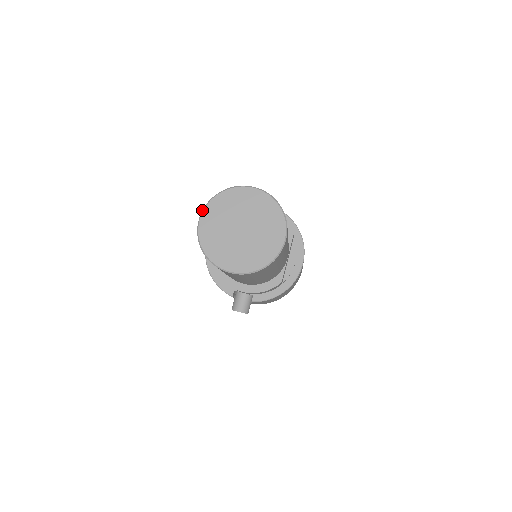
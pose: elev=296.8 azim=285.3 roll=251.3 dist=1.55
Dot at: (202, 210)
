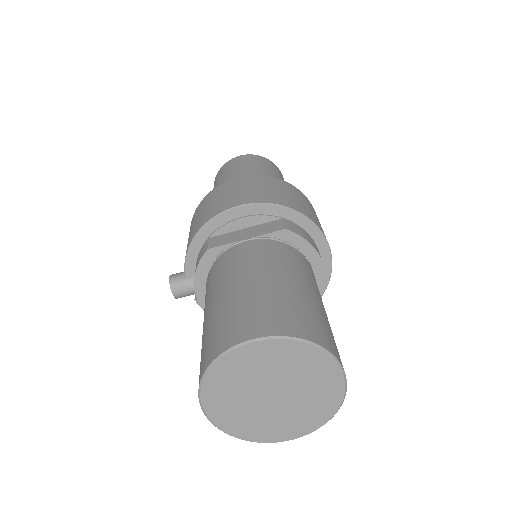
Dot at: (271, 336)
